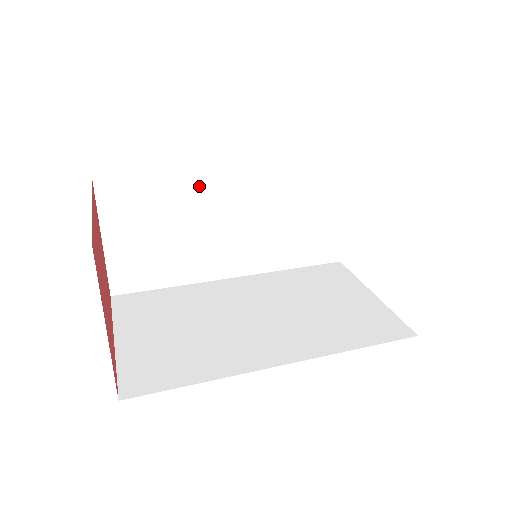
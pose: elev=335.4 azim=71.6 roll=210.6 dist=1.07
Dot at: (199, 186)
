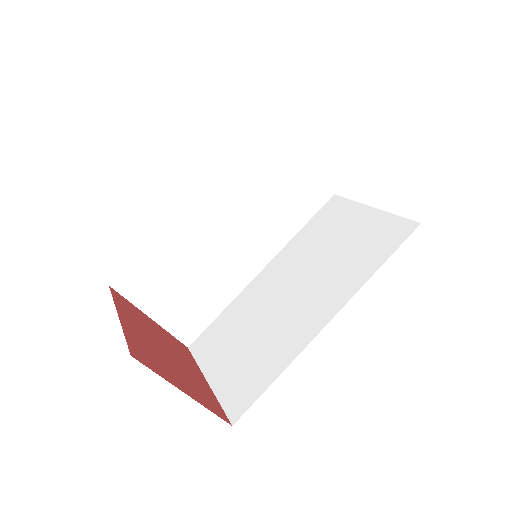
Dot at: (183, 232)
